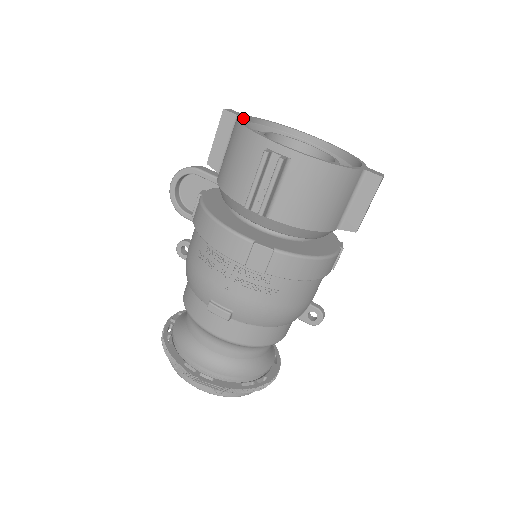
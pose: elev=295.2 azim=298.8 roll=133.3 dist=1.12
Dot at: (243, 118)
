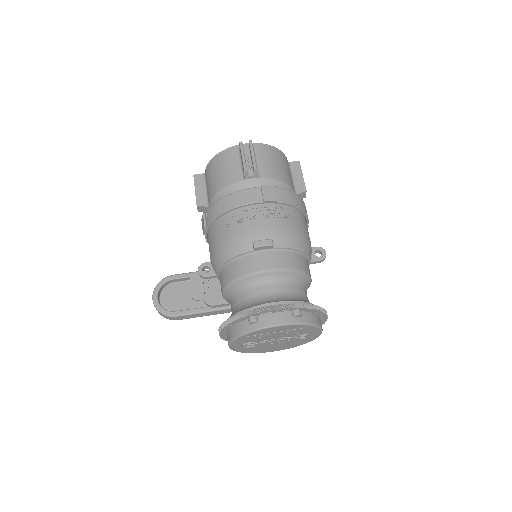
Dot at: occluded
